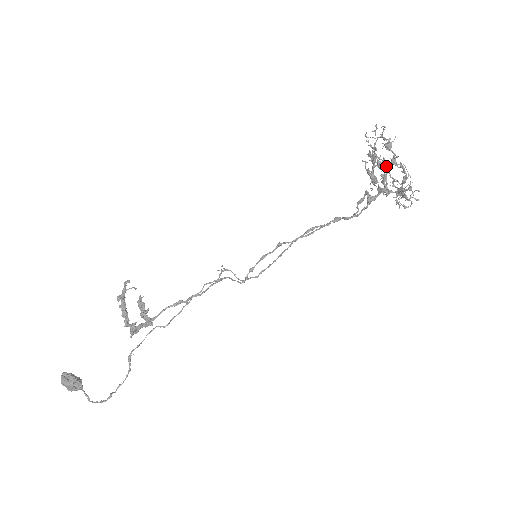
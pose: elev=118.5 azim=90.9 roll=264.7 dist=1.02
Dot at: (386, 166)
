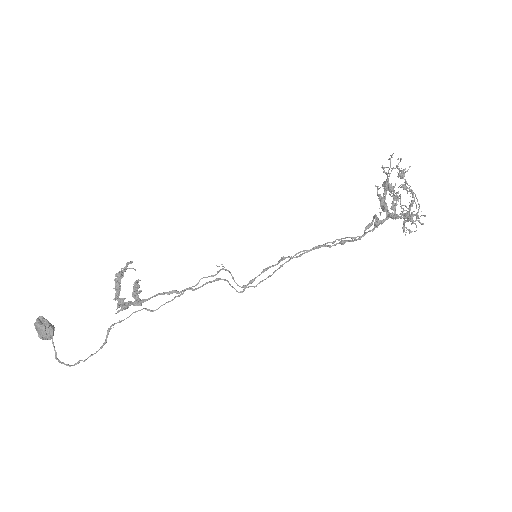
Dot at: occluded
